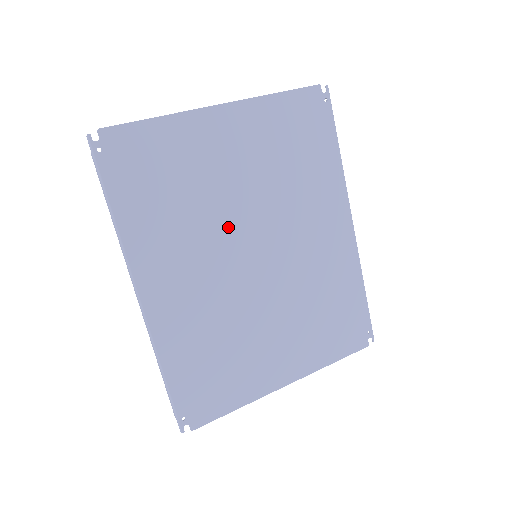
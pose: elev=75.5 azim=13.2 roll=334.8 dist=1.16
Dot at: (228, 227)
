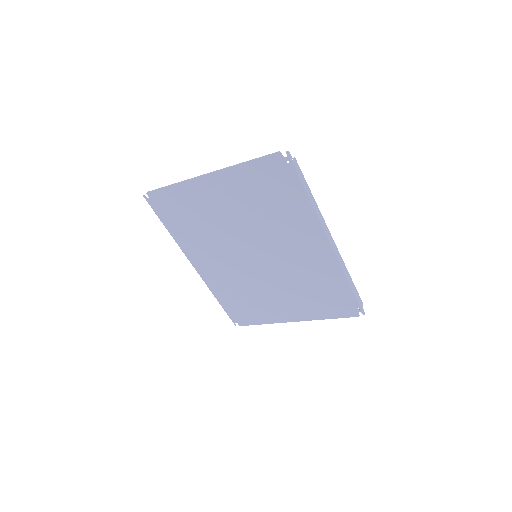
Dot at: (233, 240)
